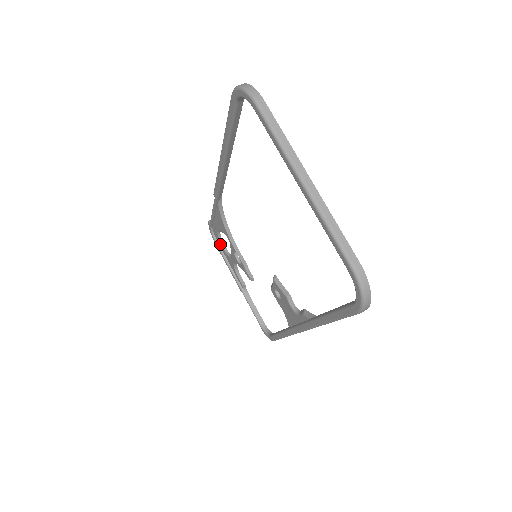
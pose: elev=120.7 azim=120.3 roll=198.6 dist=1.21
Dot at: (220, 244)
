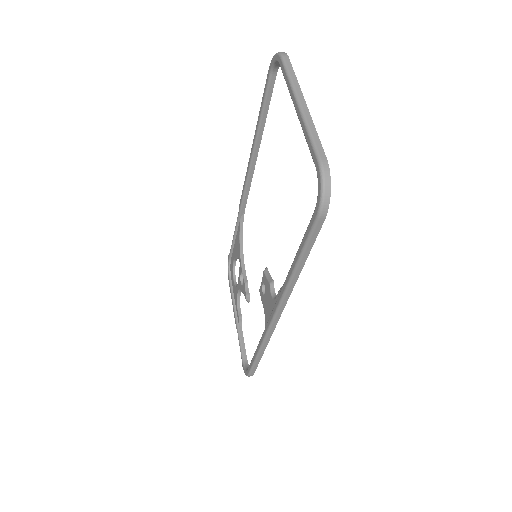
Dot at: (232, 277)
